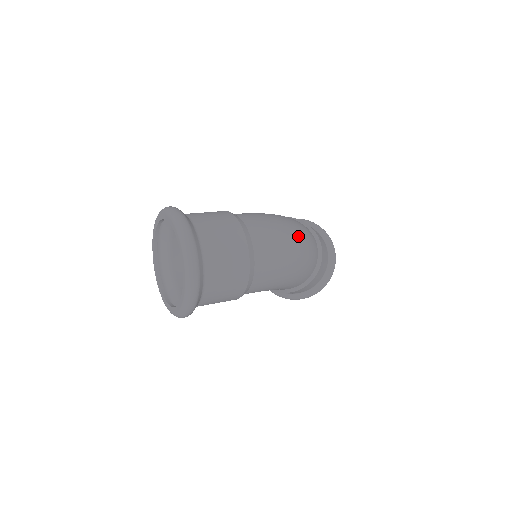
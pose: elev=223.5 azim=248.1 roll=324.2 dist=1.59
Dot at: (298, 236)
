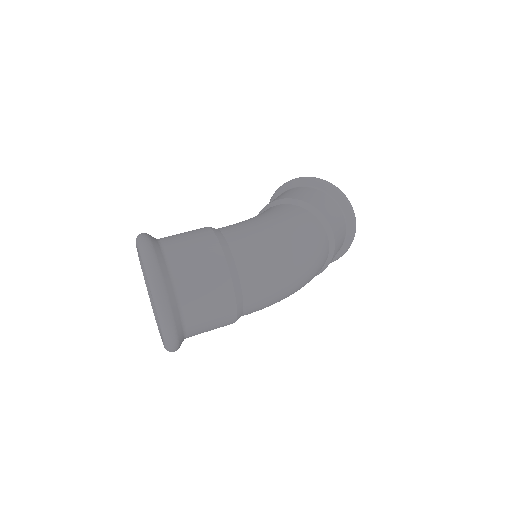
Dot at: (301, 259)
